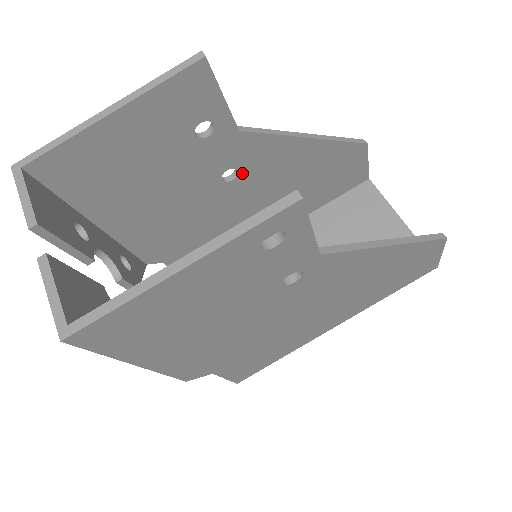
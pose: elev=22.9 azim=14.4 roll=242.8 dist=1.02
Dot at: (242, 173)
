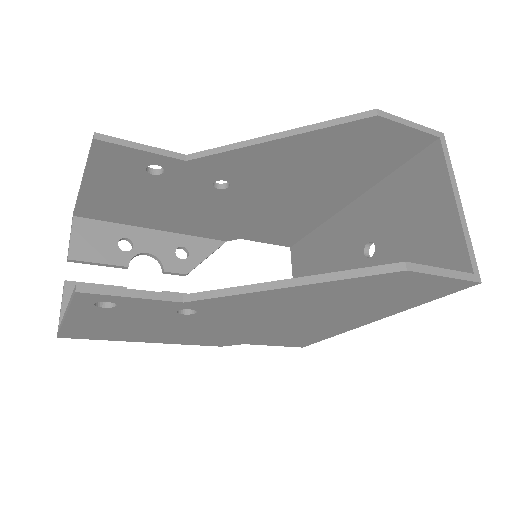
Dot at: (232, 180)
